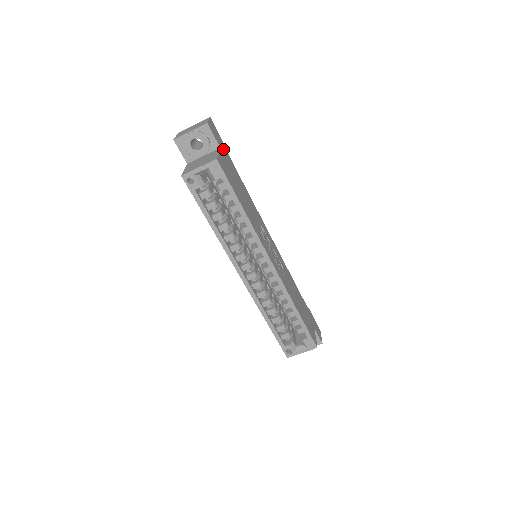
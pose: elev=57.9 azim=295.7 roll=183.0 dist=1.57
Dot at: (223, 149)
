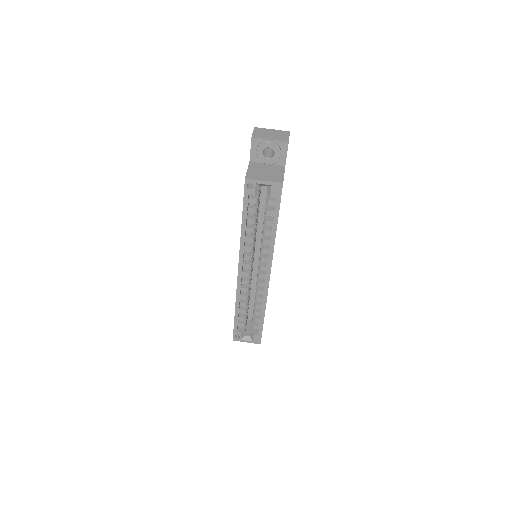
Dot at: occluded
